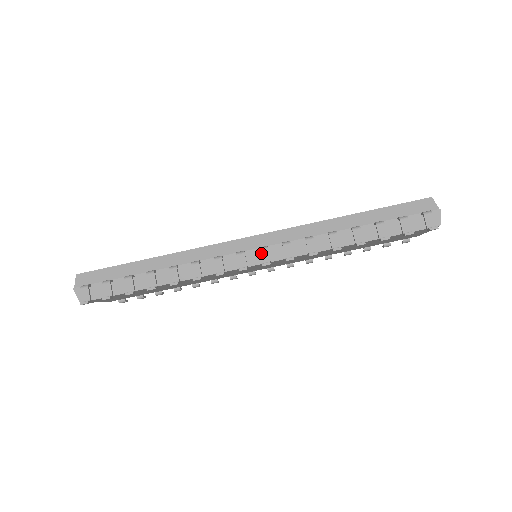
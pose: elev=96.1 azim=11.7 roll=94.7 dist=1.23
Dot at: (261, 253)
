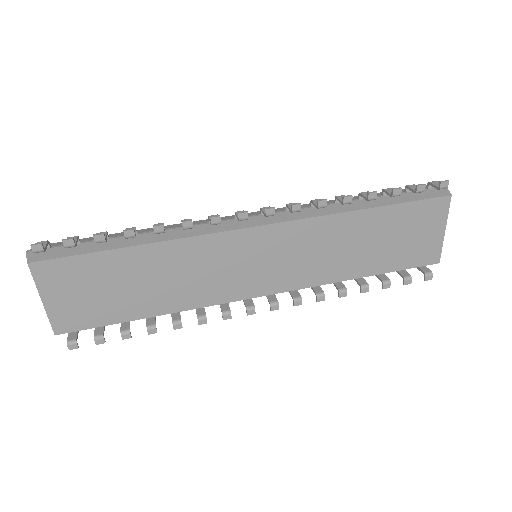
Dot at: (263, 209)
